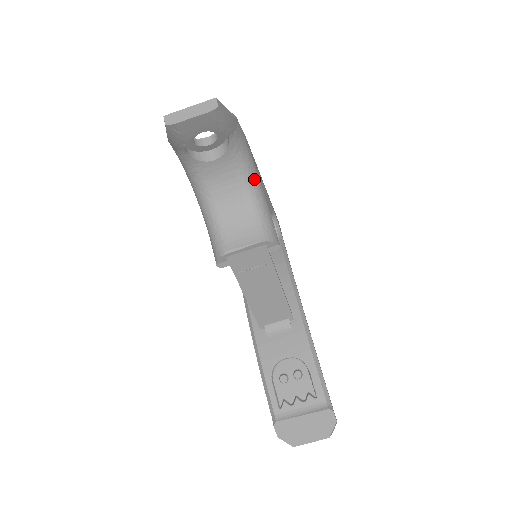
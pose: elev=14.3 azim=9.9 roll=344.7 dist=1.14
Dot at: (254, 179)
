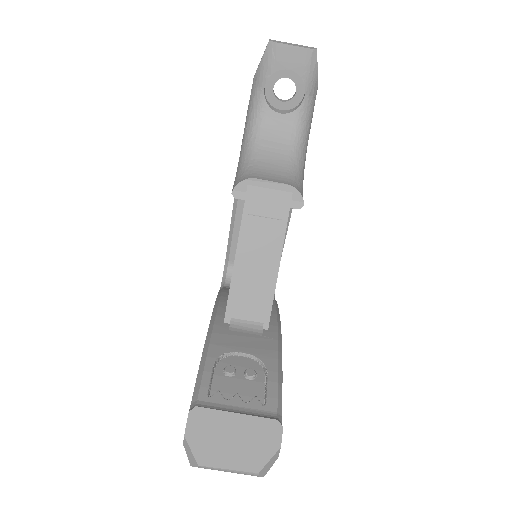
Dot at: (303, 154)
